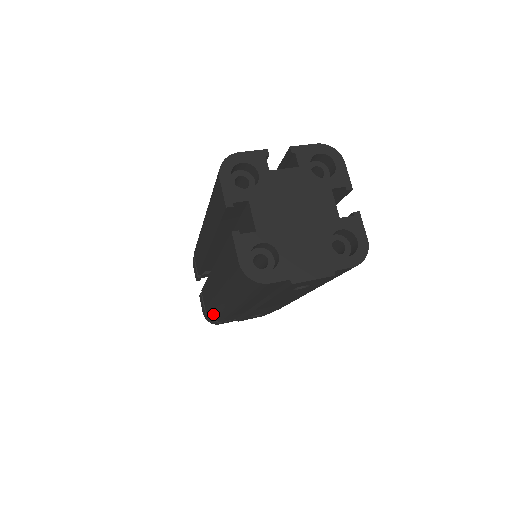
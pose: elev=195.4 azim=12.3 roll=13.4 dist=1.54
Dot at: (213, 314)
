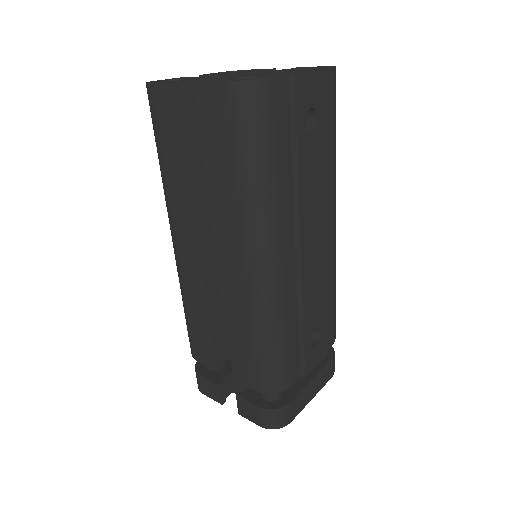
Dot at: (267, 364)
